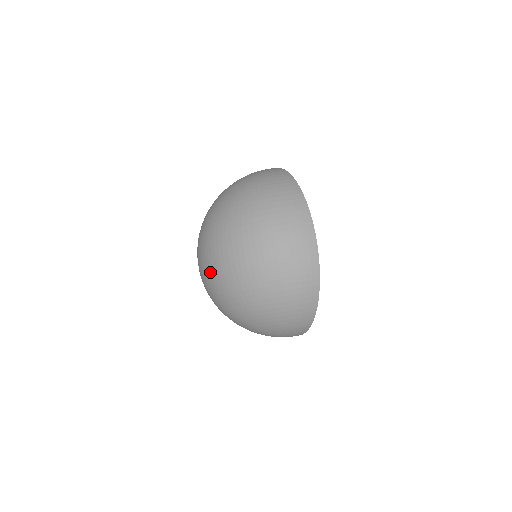
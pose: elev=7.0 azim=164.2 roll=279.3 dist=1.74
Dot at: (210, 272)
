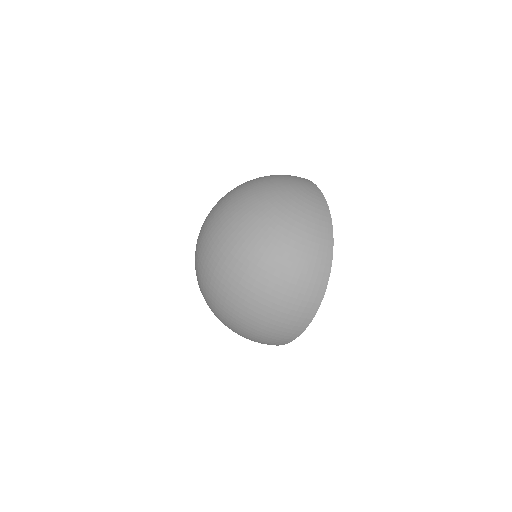
Dot at: (207, 274)
